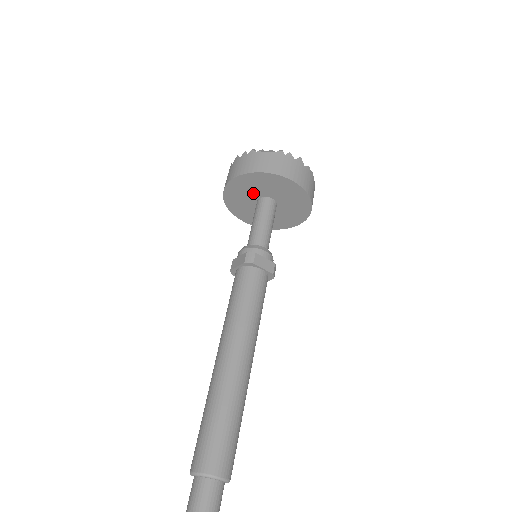
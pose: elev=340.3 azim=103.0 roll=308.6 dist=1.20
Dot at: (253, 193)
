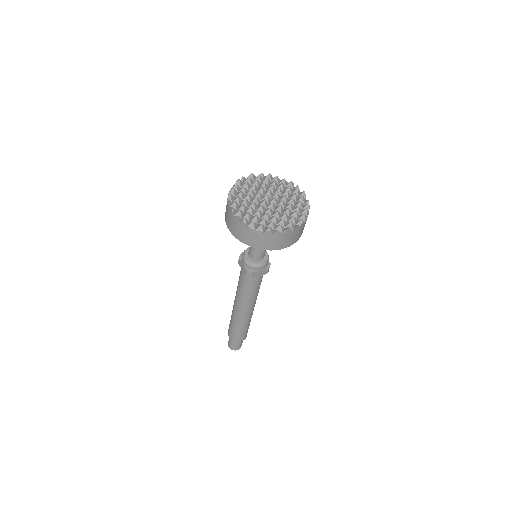
Dot at: occluded
